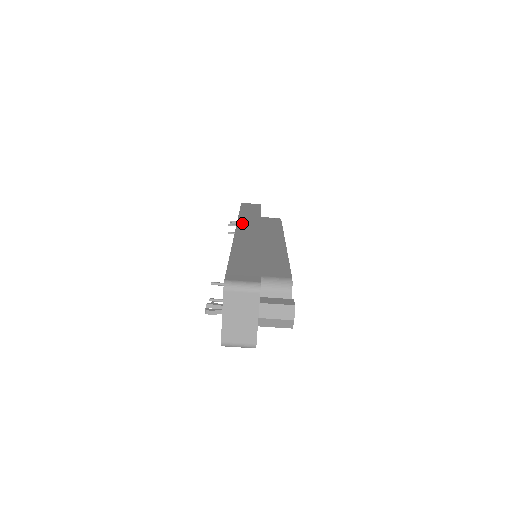
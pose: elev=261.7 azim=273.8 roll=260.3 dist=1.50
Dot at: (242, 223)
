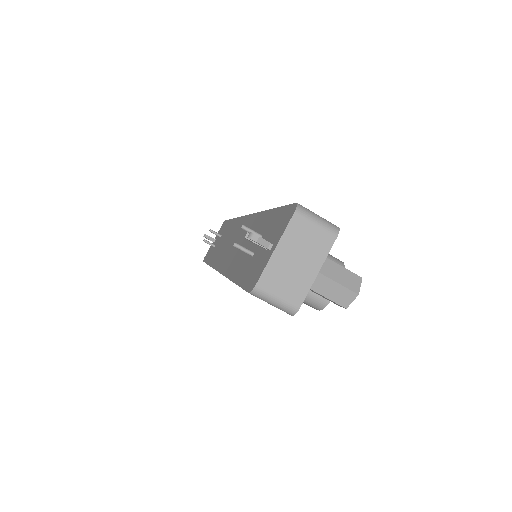
Dot at: occluded
